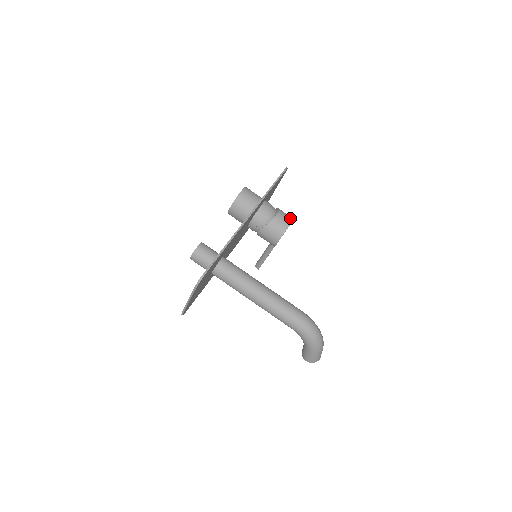
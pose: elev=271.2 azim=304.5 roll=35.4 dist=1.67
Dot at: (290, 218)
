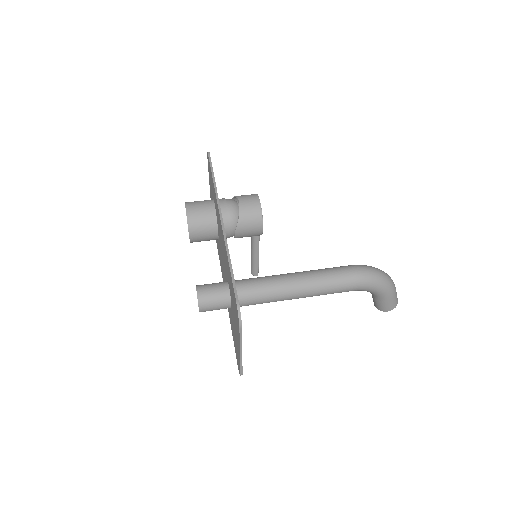
Dot at: (253, 195)
